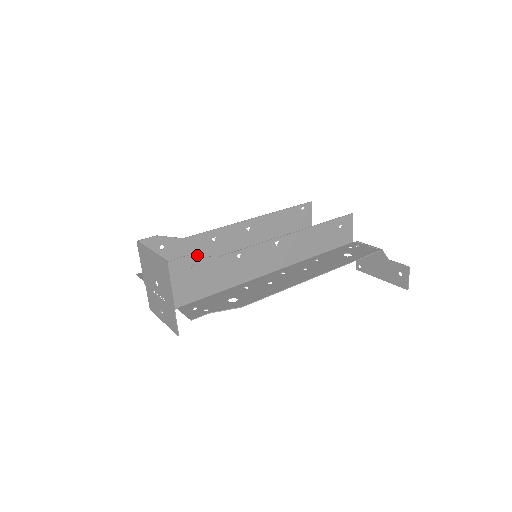
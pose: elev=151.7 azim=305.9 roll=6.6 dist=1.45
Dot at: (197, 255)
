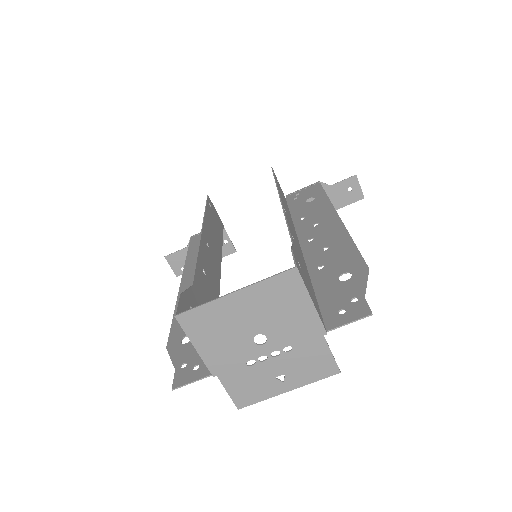
Dot at: (291, 247)
